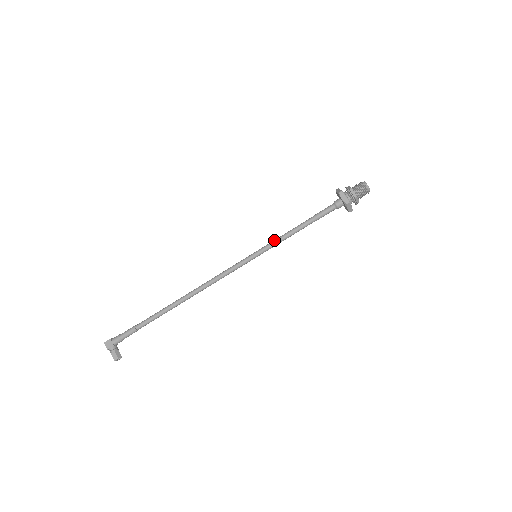
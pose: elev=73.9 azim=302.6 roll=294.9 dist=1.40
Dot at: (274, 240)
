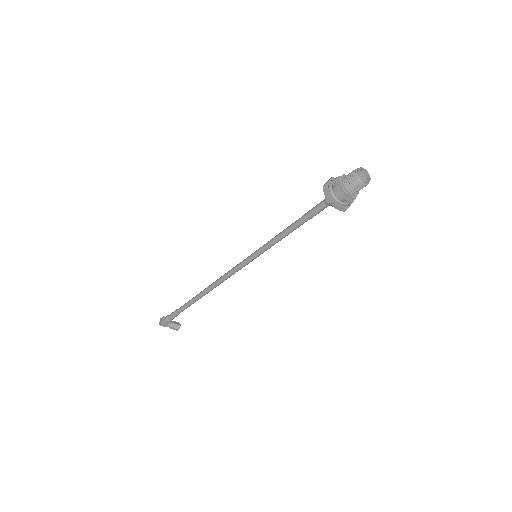
Dot at: (269, 244)
